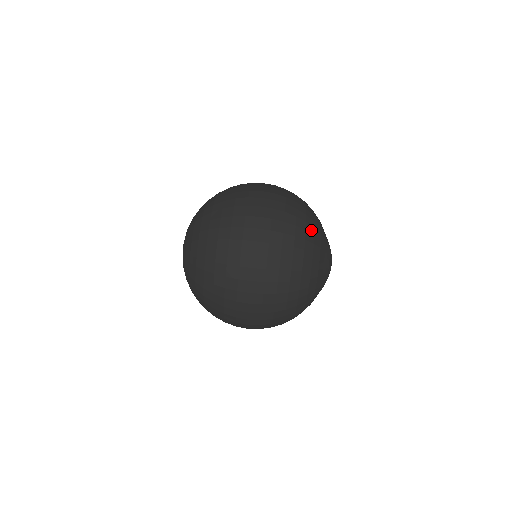
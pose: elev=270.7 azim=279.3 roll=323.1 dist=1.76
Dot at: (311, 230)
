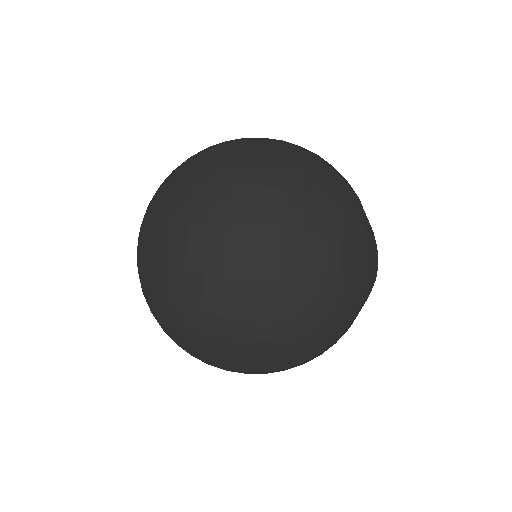
Dot at: (347, 269)
